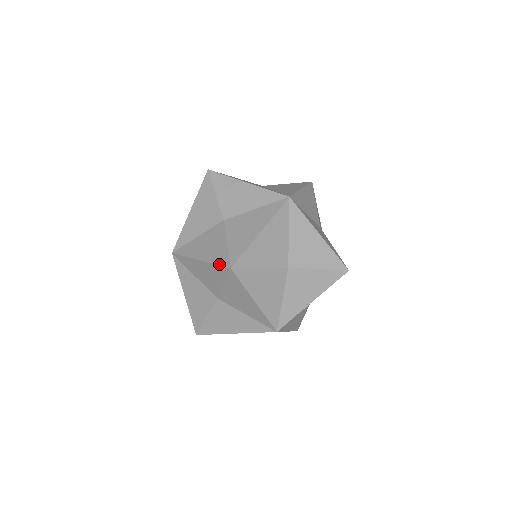
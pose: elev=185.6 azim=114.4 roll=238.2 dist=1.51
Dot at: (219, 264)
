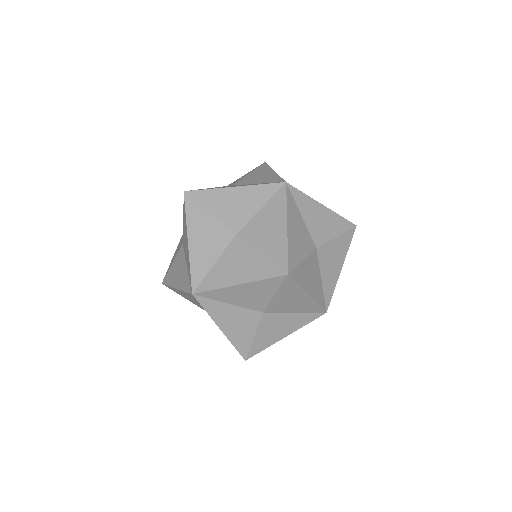
Dot at: (269, 277)
